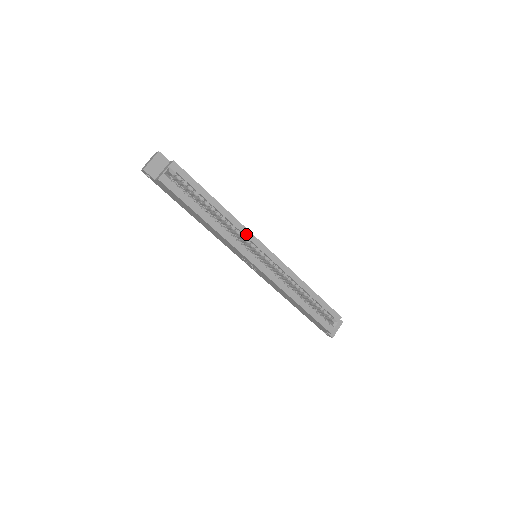
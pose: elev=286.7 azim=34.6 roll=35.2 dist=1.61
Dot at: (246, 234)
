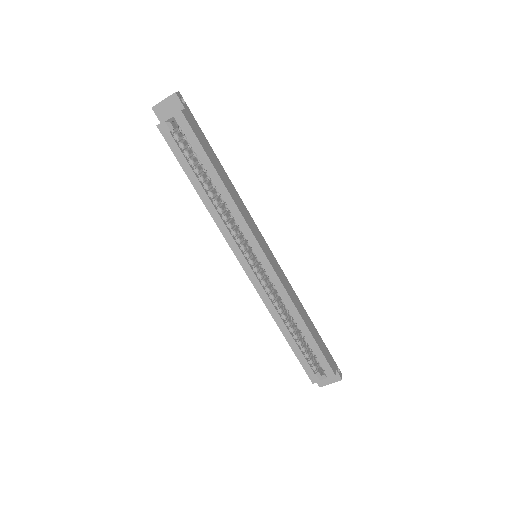
Dot at: (244, 228)
